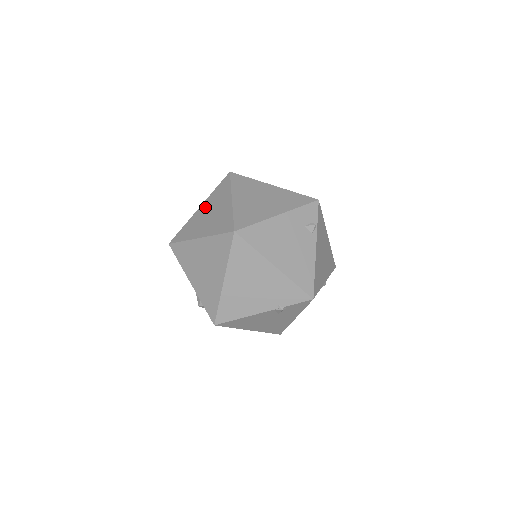
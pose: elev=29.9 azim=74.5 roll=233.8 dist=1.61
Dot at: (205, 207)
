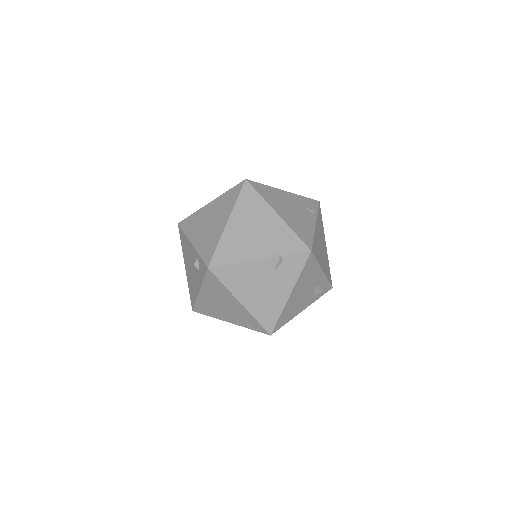
Dot at: occluded
